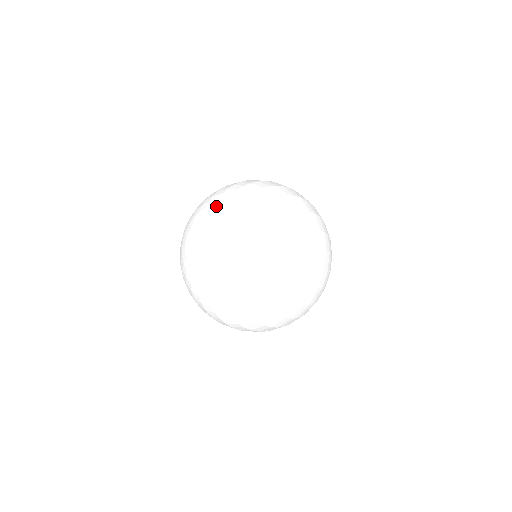
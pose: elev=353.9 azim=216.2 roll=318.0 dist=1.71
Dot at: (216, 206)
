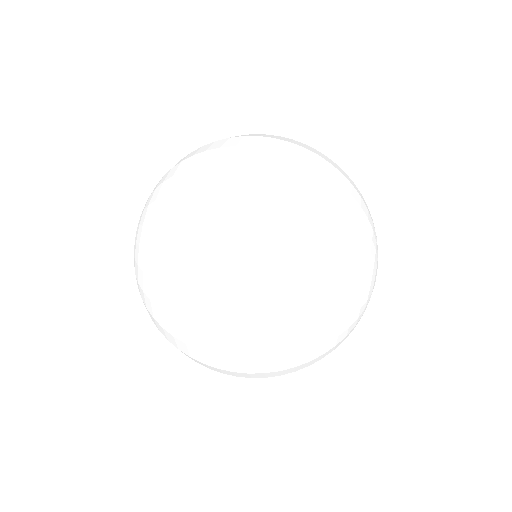
Dot at: occluded
